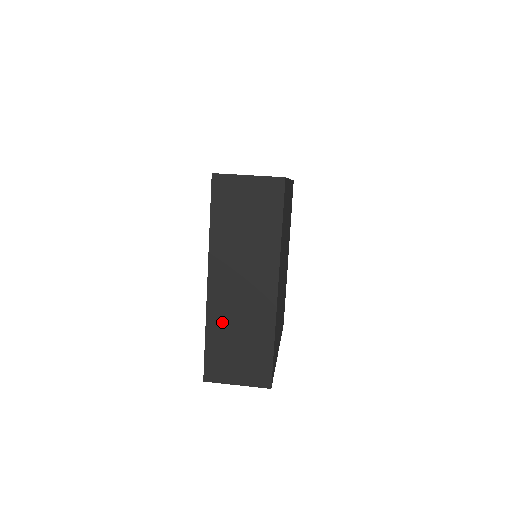
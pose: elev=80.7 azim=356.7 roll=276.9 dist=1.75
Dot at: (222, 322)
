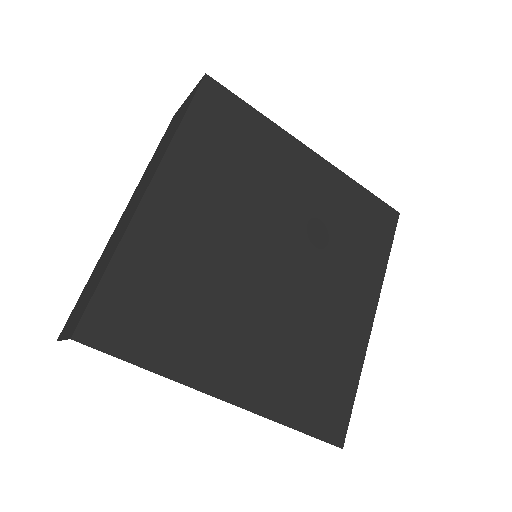
Dot at: (103, 256)
